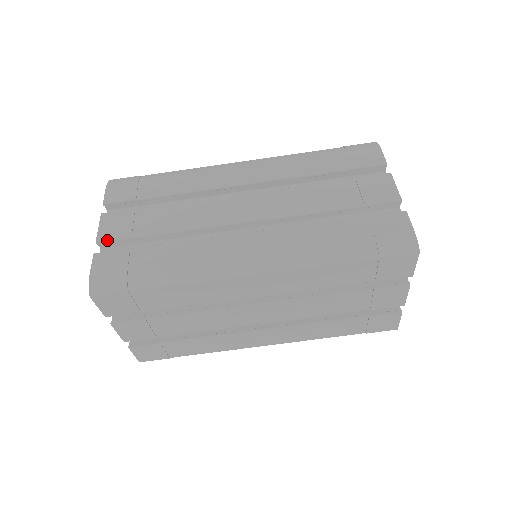
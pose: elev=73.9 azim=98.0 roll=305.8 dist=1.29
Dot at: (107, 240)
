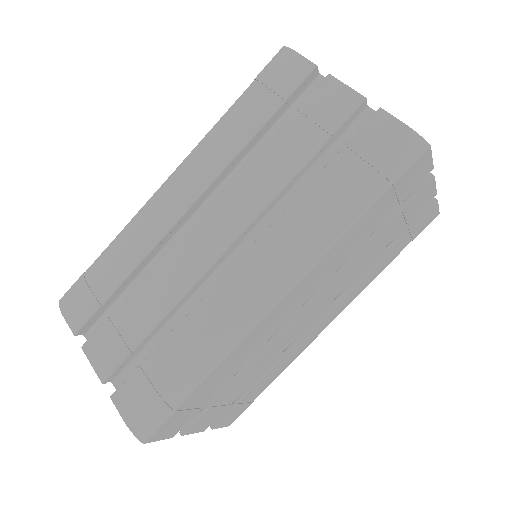
Dot at: (110, 373)
